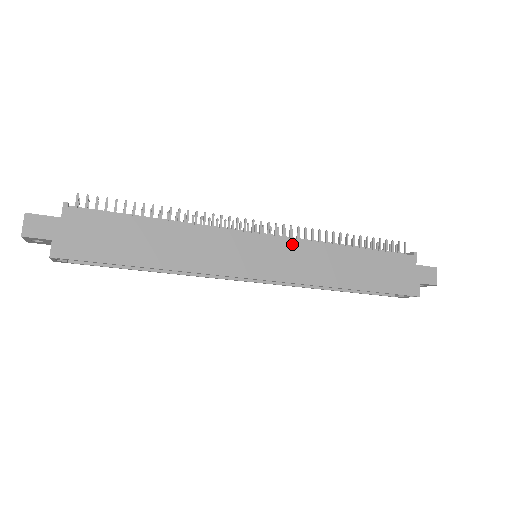
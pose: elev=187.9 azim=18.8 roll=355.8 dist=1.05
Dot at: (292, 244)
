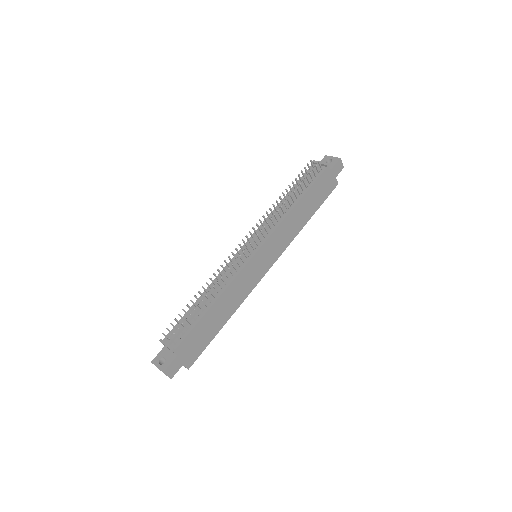
Dot at: (272, 237)
